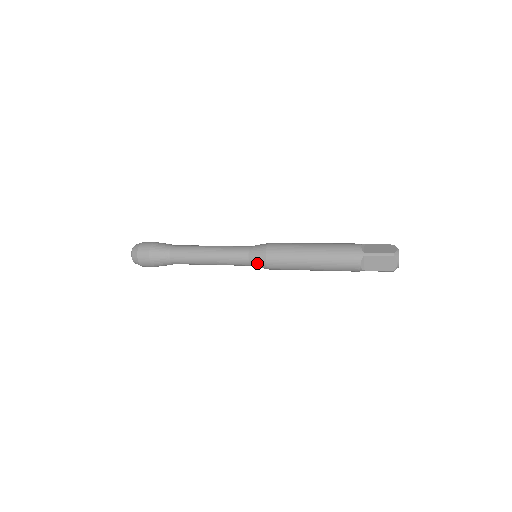
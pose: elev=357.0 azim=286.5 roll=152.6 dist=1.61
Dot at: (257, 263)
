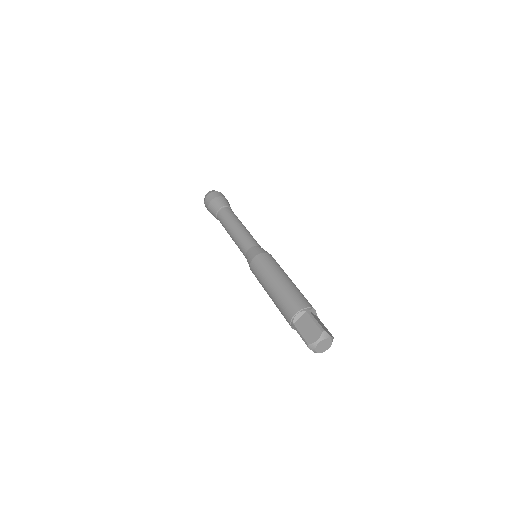
Dot at: occluded
